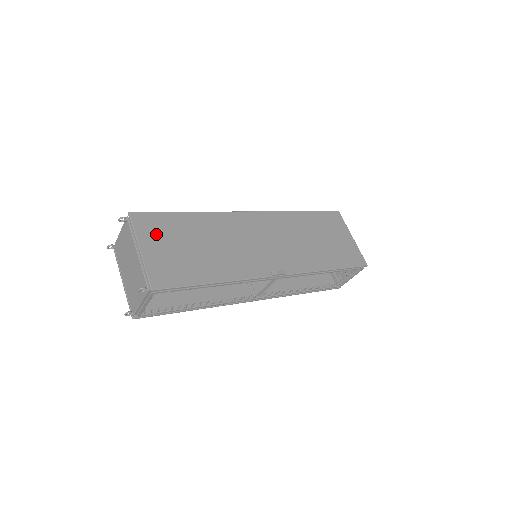
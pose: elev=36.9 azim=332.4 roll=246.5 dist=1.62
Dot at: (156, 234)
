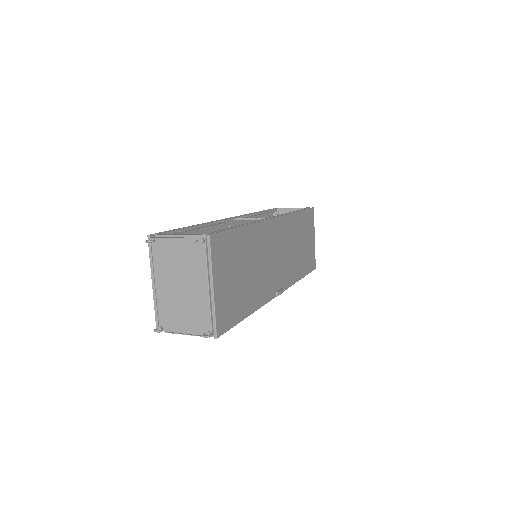
Dot at: (224, 263)
